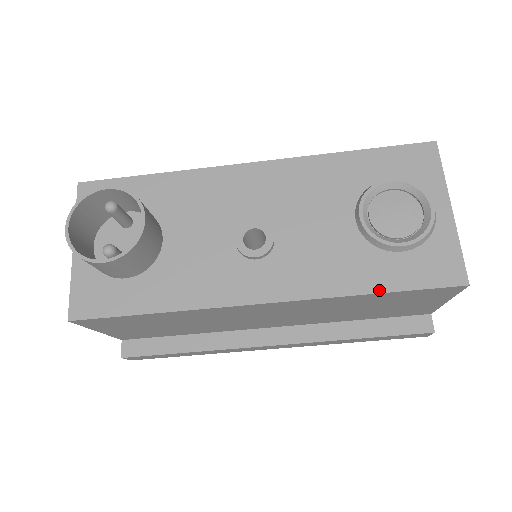
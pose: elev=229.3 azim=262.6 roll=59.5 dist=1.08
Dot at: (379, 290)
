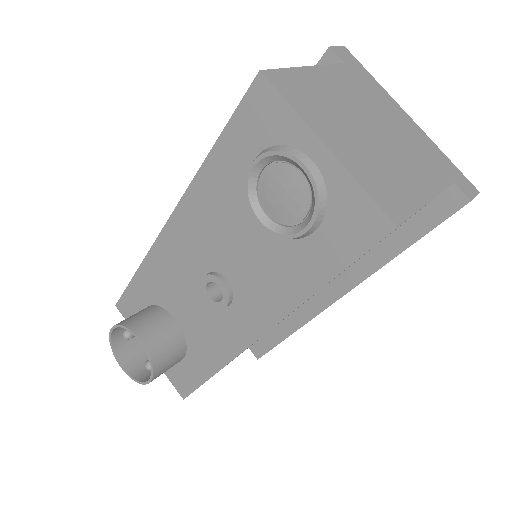
Dot at: (324, 282)
